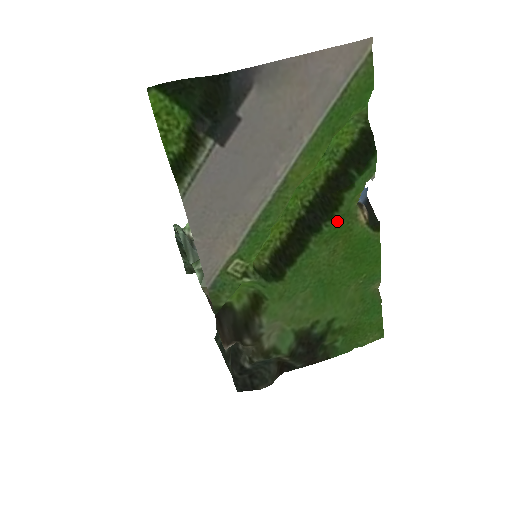
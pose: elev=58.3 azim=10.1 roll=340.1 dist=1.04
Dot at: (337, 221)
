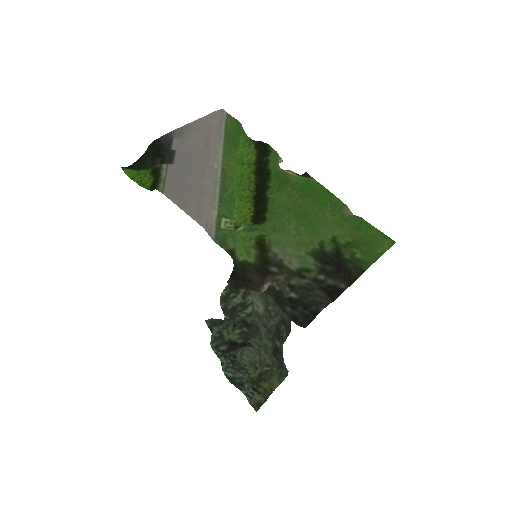
Dot at: (275, 178)
